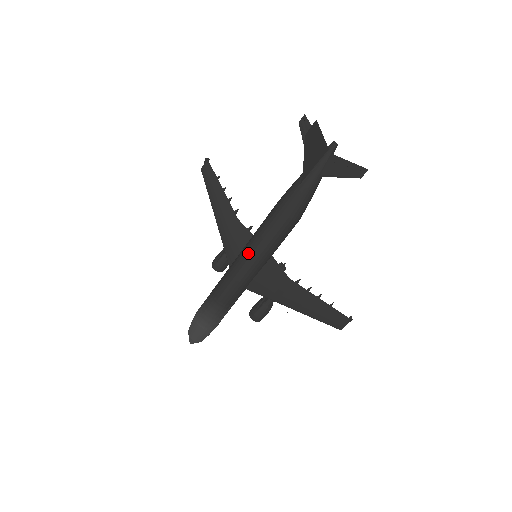
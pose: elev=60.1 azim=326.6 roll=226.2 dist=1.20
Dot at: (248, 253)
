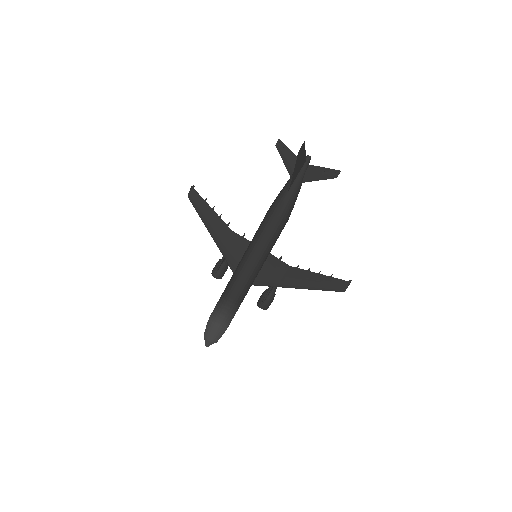
Dot at: (253, 254)
